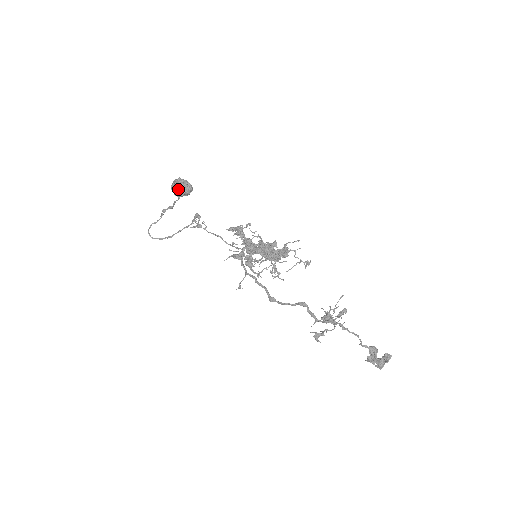
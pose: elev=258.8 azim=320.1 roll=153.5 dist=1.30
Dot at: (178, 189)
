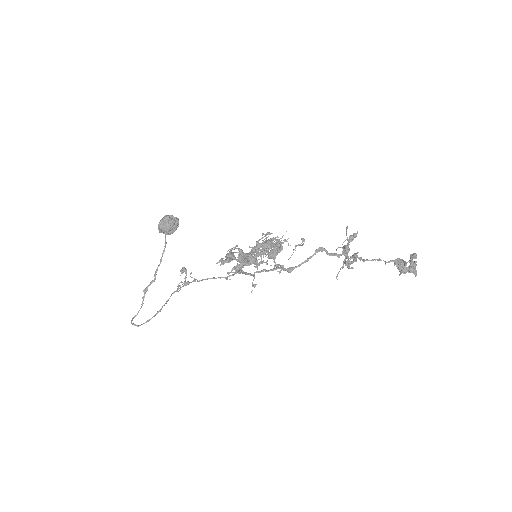
Dot at: (167, 221)
